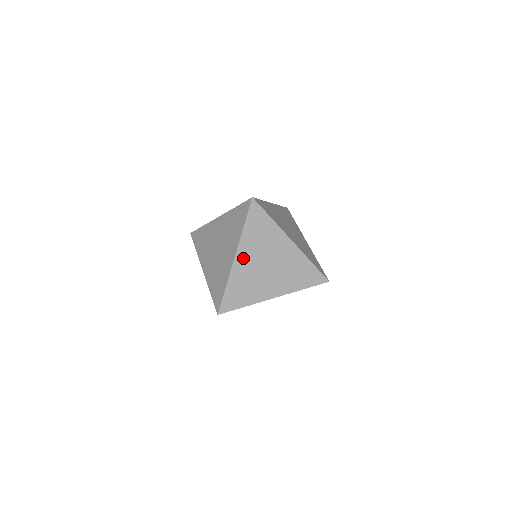
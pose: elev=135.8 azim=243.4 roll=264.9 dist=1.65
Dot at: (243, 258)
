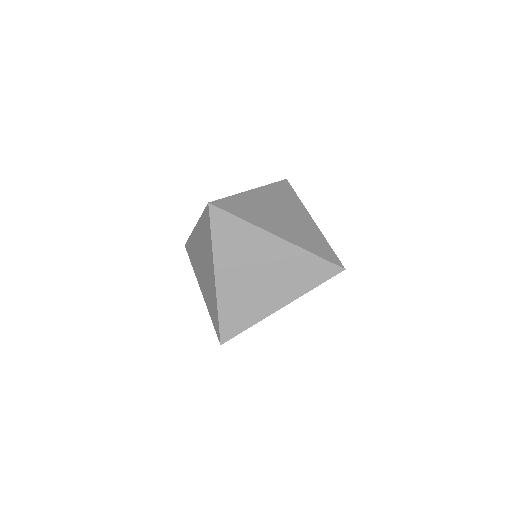
Dot at: (260, 195)
